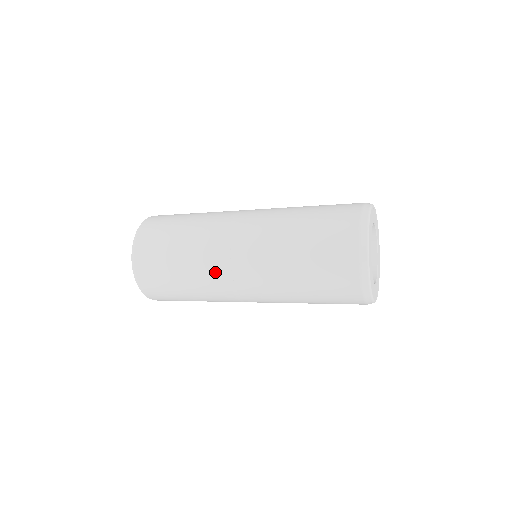
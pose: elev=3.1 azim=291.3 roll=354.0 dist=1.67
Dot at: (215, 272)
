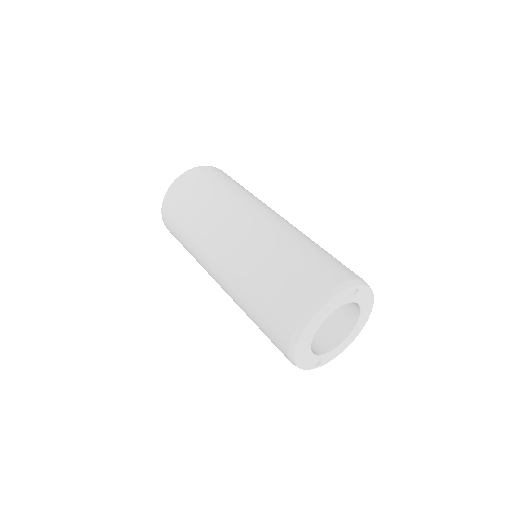
Dot at: (203, 256)
